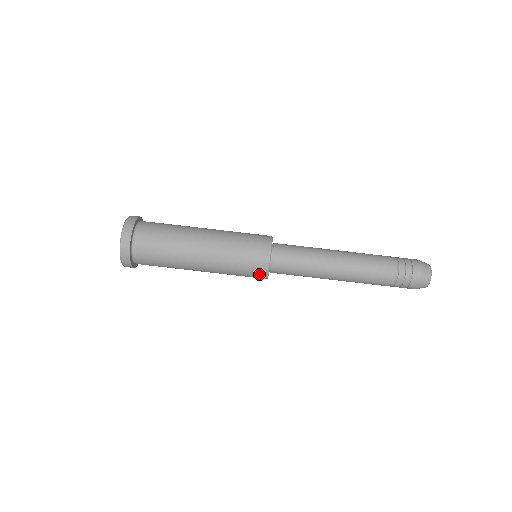
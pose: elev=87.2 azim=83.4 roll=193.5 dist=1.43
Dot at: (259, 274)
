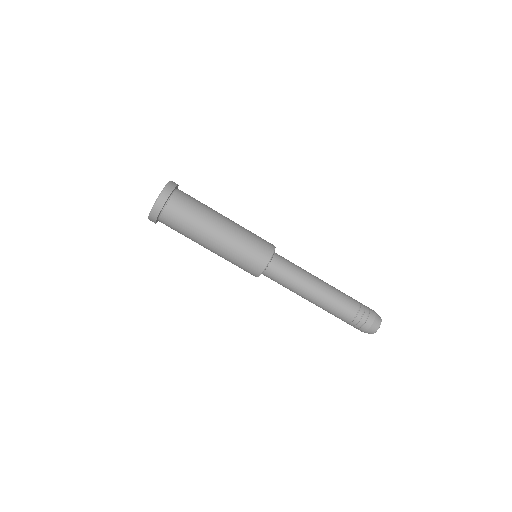
Dot at: occluded
